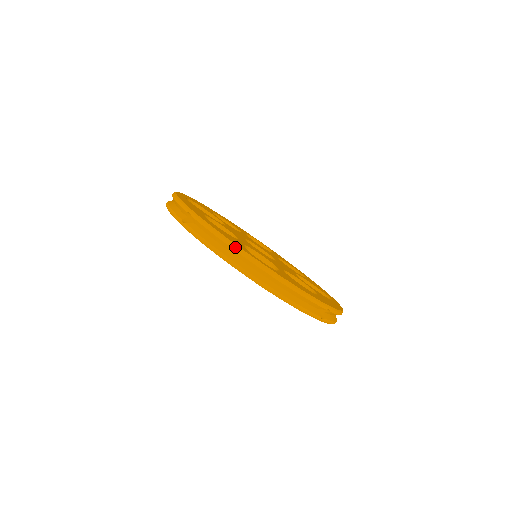
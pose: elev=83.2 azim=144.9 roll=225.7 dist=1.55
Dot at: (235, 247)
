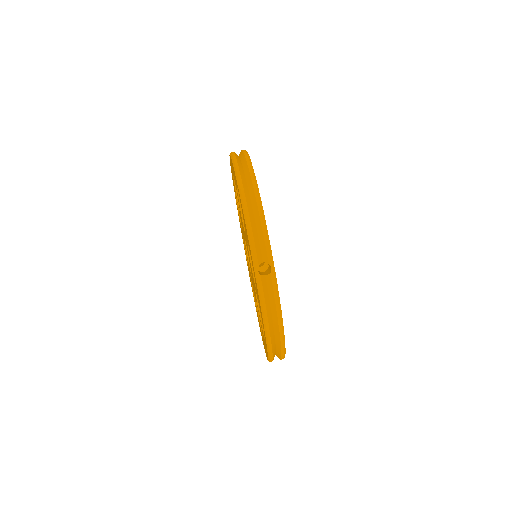
Dot at: (249, 159)
